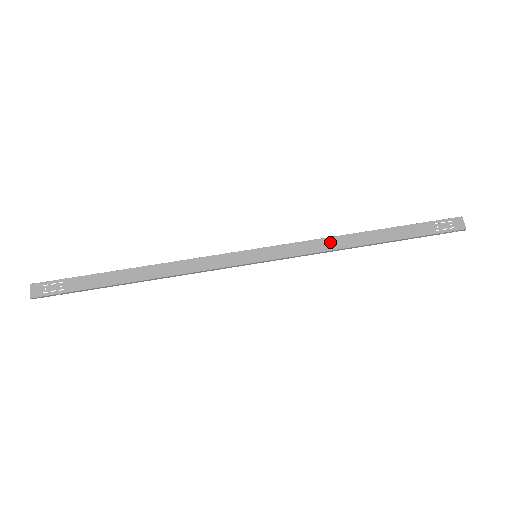
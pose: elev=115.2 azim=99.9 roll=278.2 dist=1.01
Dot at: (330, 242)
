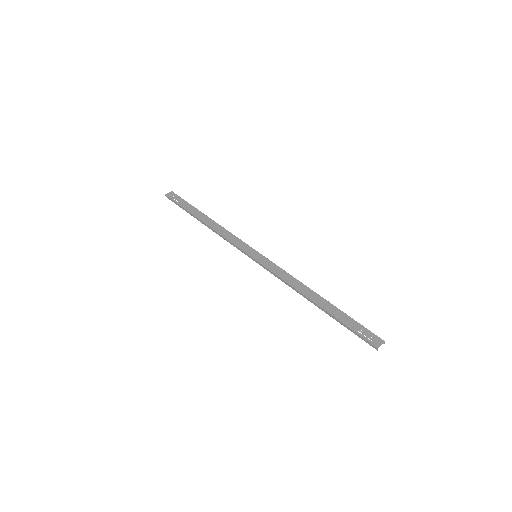
Dot at: (295, 282)
